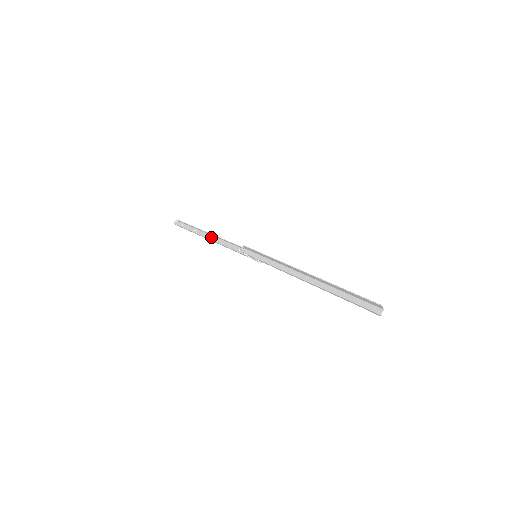
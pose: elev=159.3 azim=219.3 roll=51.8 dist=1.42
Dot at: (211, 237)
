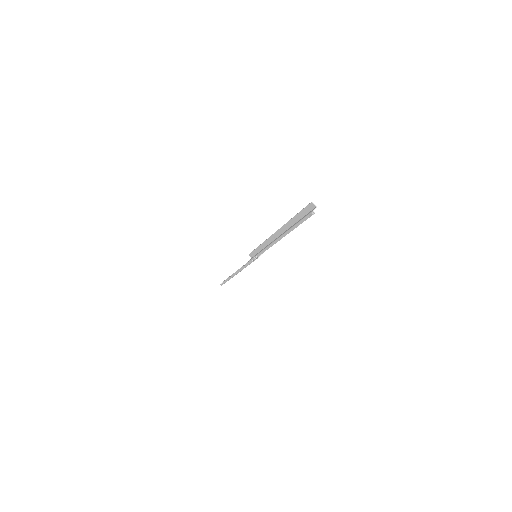
Dot at: occluded
